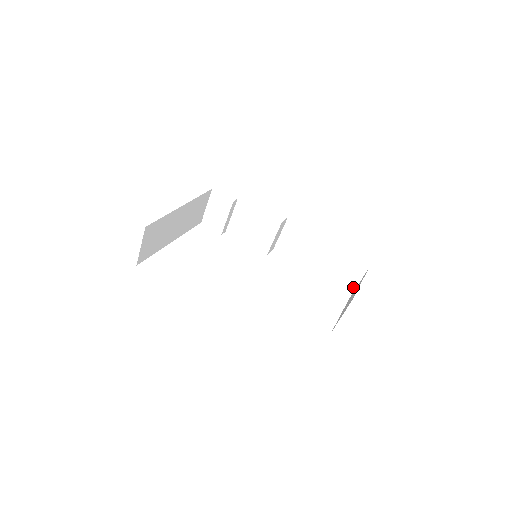
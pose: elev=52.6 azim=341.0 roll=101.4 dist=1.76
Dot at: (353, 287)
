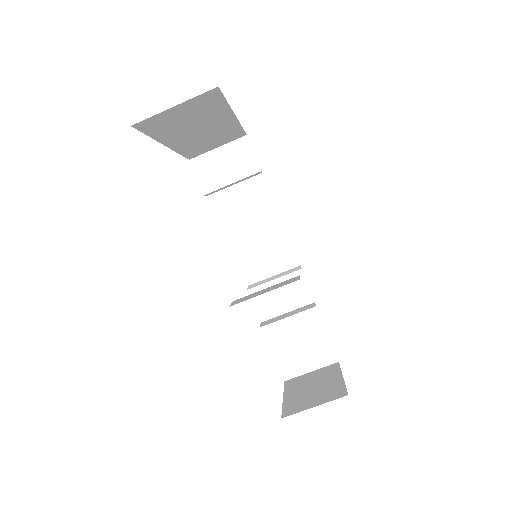
Dot at: (301, 371)
